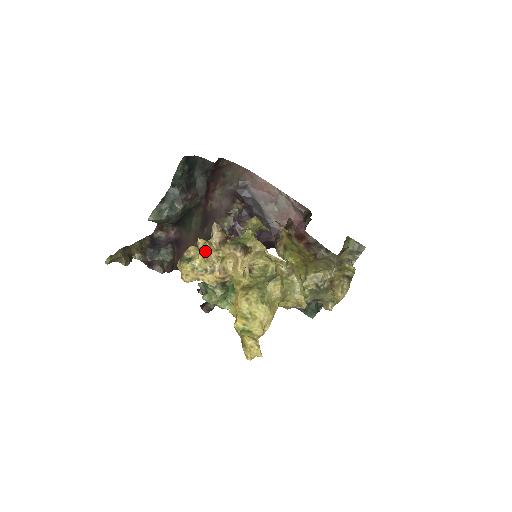
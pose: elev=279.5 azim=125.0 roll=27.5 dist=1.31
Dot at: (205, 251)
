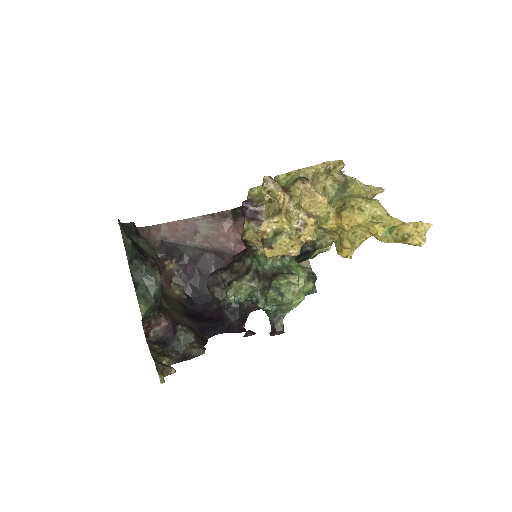
Dot at: (286, 205)
